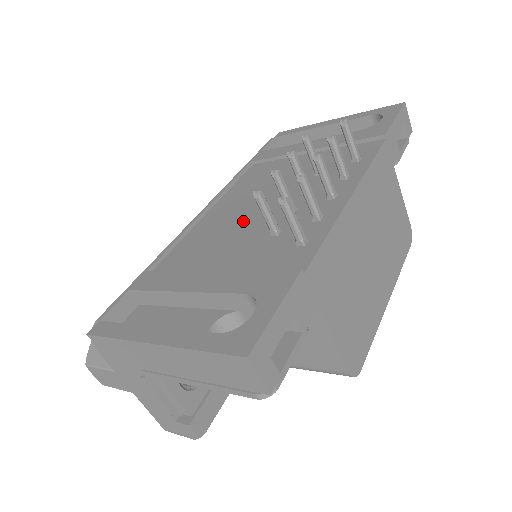
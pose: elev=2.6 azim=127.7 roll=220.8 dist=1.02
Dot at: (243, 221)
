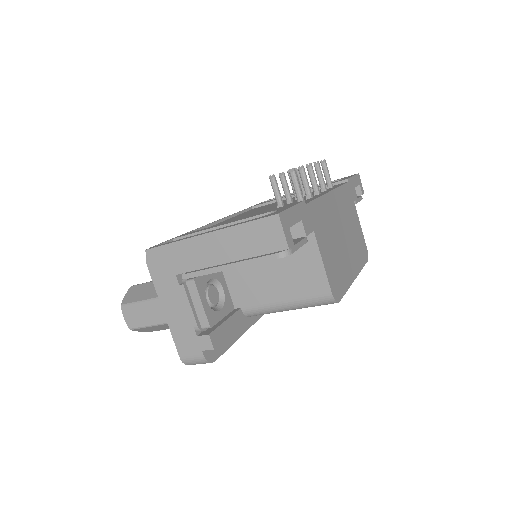
Dot at: (254, 213)
